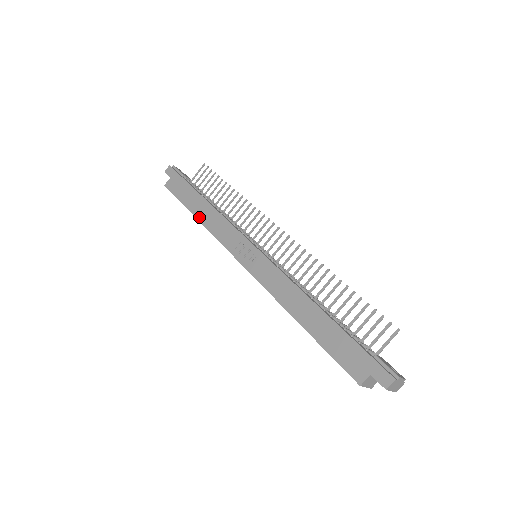
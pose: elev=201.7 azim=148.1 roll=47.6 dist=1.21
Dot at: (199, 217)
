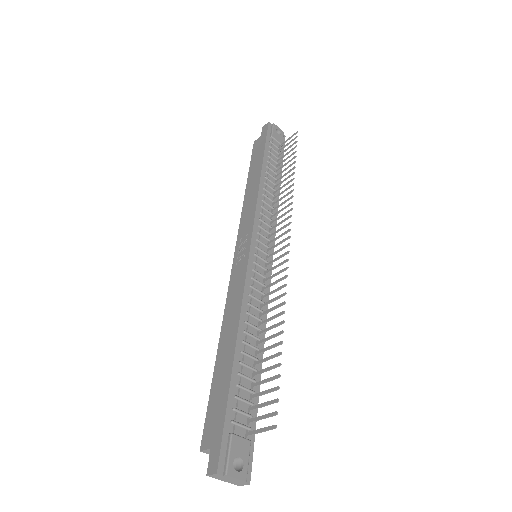
Dot at: (247, 189)
